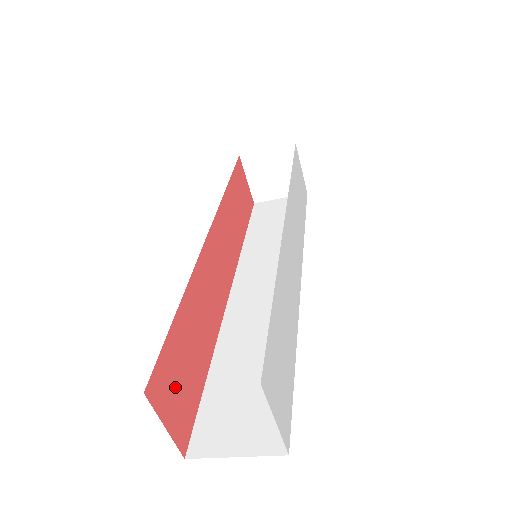
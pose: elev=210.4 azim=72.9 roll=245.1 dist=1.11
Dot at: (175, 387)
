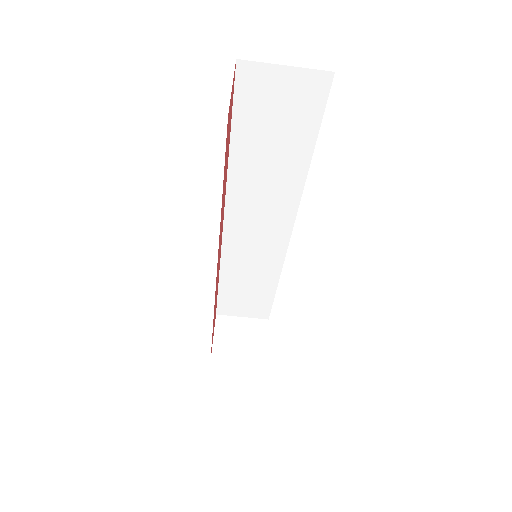
Dot at: occluded
